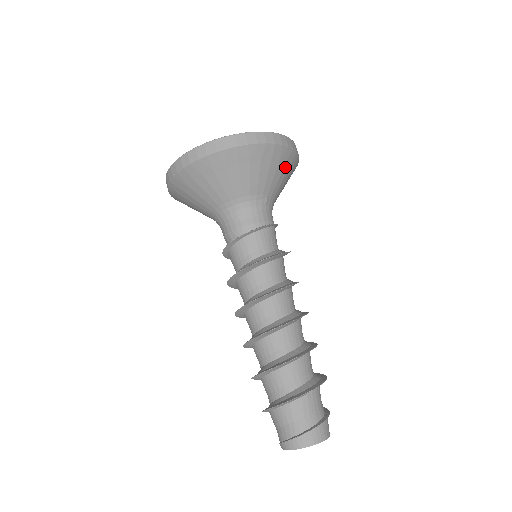
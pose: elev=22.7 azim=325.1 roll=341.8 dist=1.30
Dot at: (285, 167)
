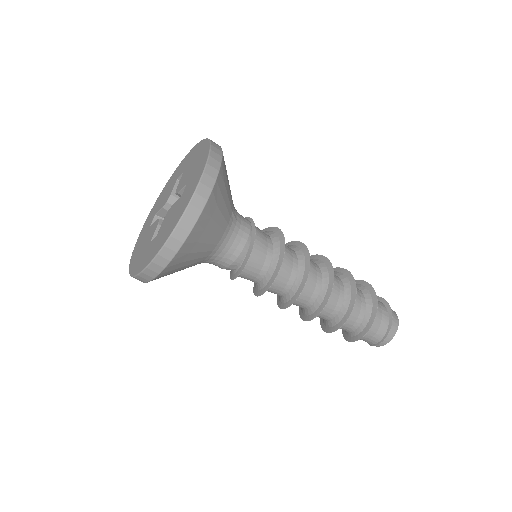
Dot at: (226, 176)
